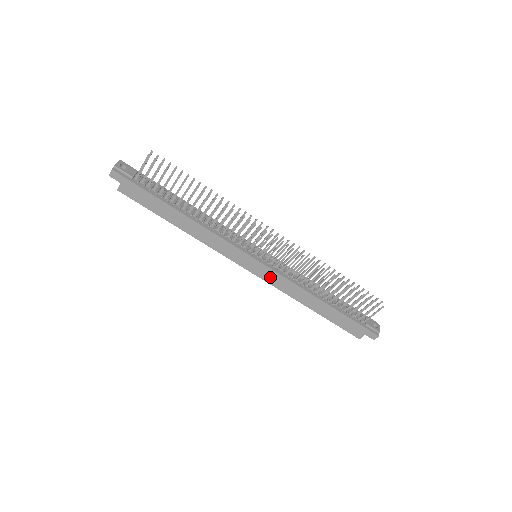
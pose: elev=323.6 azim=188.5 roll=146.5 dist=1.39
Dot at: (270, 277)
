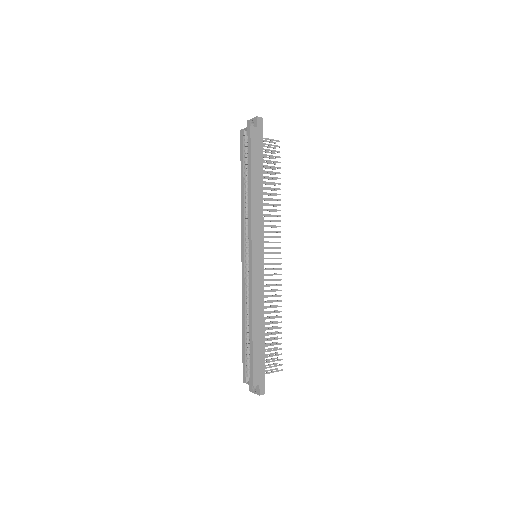
Dot at: (257, 276)
